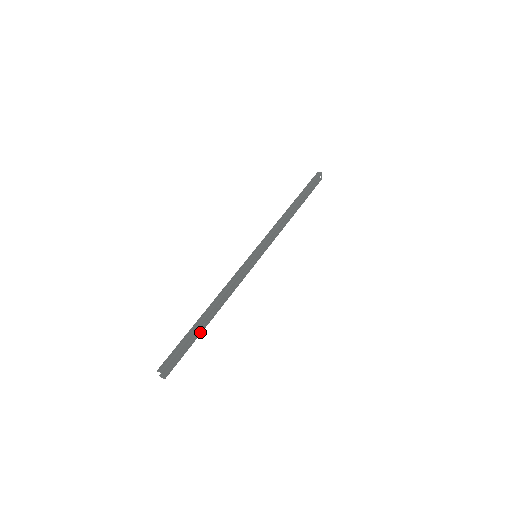
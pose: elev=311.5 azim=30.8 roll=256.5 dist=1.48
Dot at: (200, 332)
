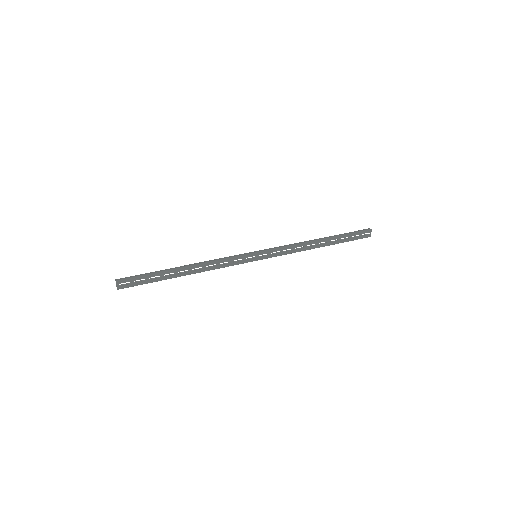
Dot at: (167, 277)
